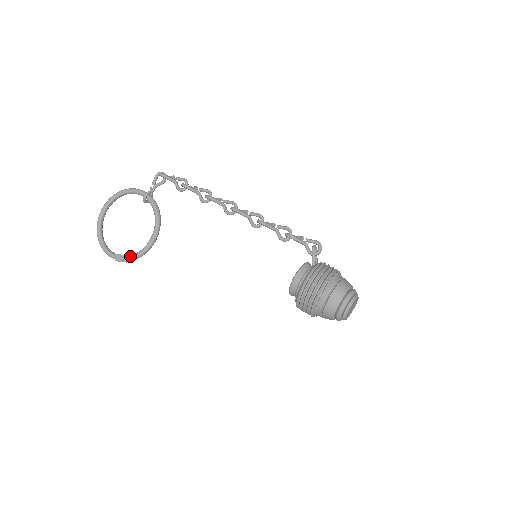
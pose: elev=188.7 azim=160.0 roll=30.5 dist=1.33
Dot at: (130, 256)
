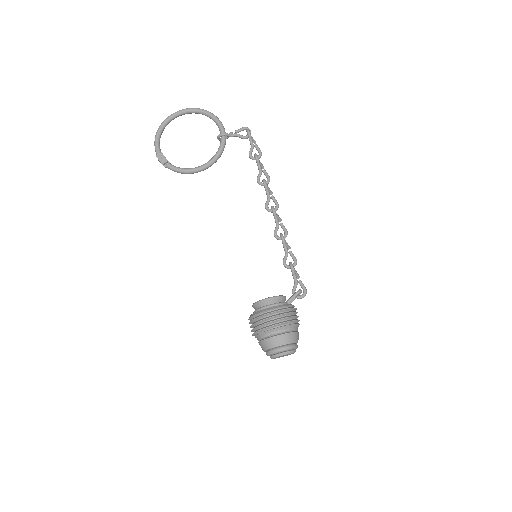
Dot at: (170, 164)
